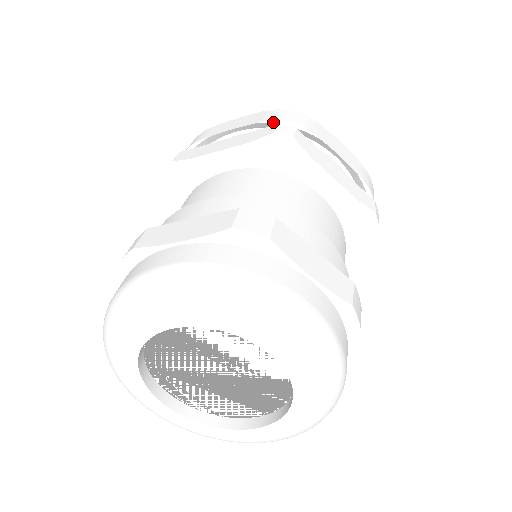
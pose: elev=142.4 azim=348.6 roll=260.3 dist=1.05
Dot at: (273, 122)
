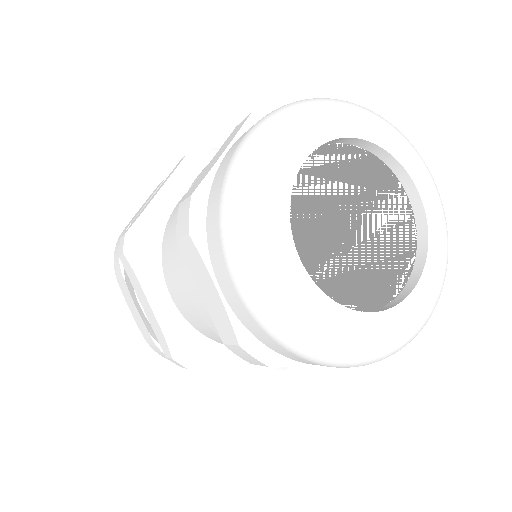
Dot at: occluded
